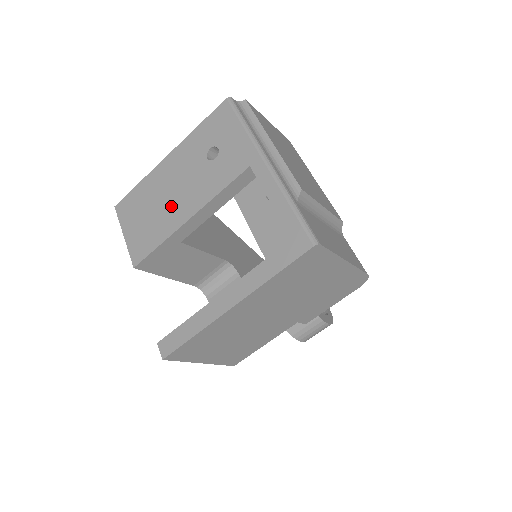
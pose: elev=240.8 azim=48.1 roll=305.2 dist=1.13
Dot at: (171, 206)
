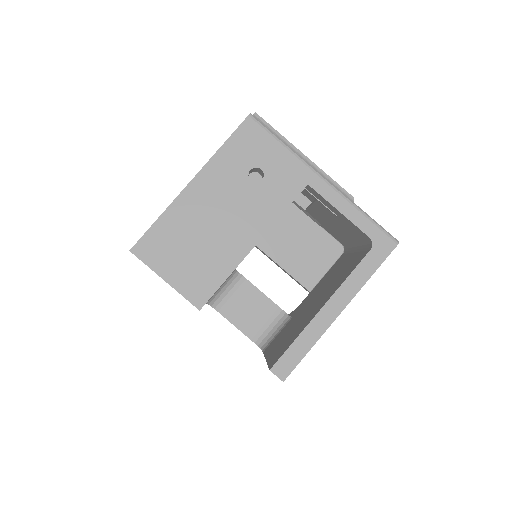
Dot at: (224, 236)
